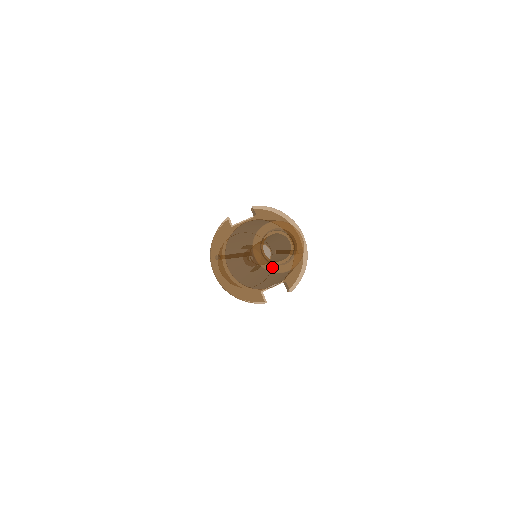
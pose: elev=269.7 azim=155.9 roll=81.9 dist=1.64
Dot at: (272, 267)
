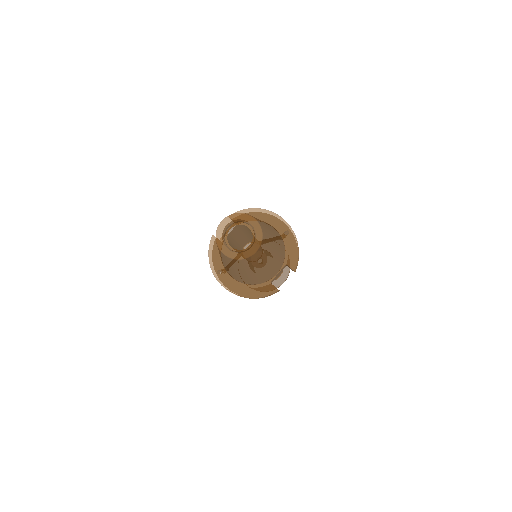
Dot at: (241, 255)
